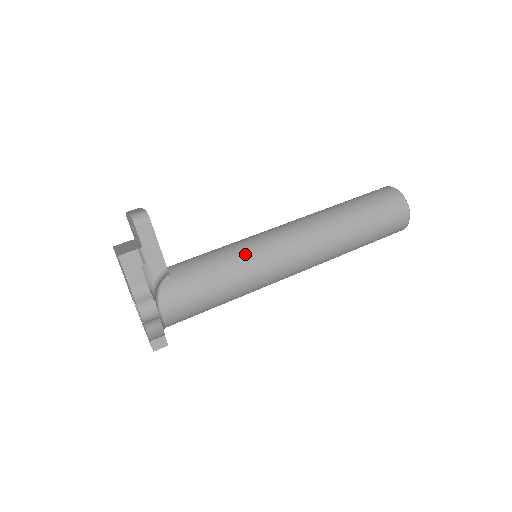
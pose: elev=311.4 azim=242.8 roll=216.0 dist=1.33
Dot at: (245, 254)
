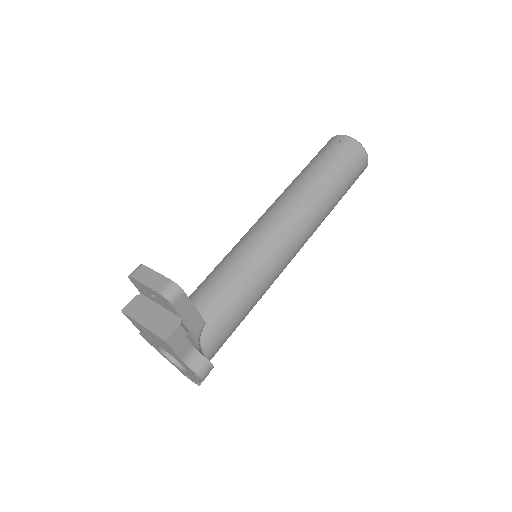
Dot at: (258, 267)
